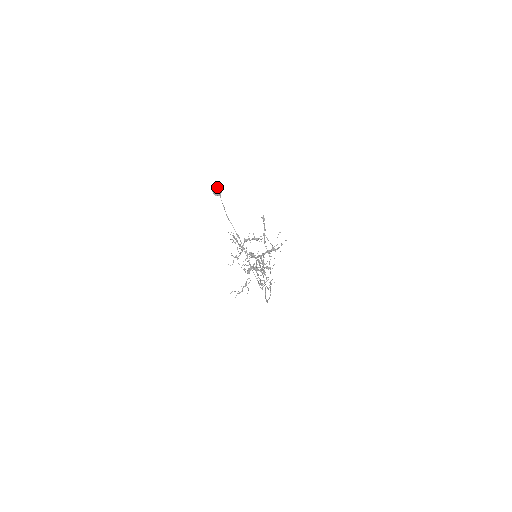
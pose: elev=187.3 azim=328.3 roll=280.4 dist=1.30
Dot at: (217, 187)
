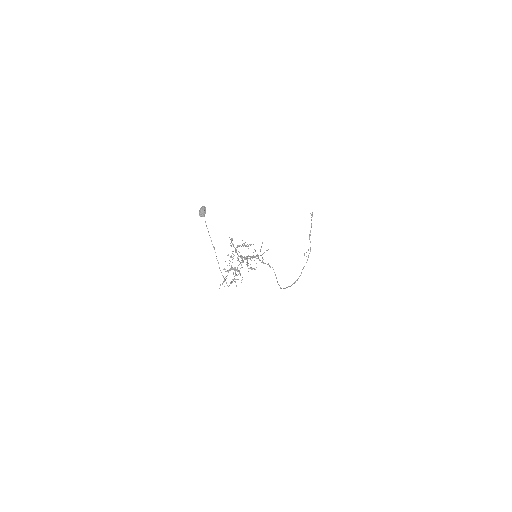
Dot at: (201, 211)
